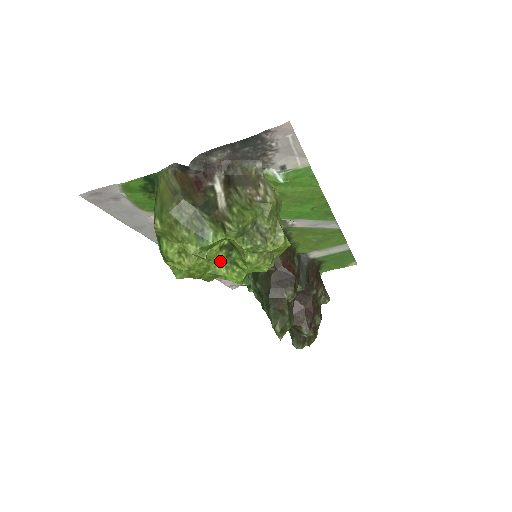
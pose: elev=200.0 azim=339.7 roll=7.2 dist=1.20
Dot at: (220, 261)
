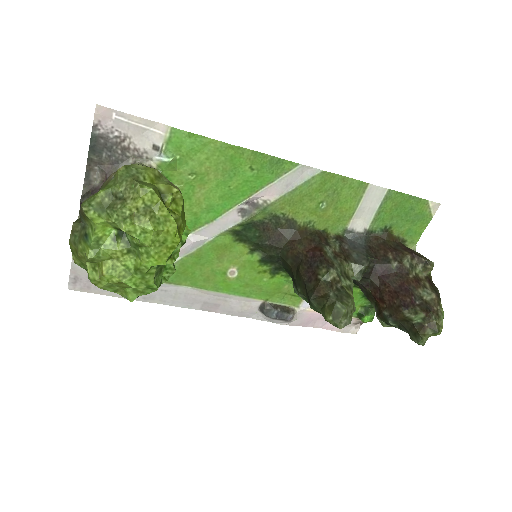
Dot at: (129, 254)
